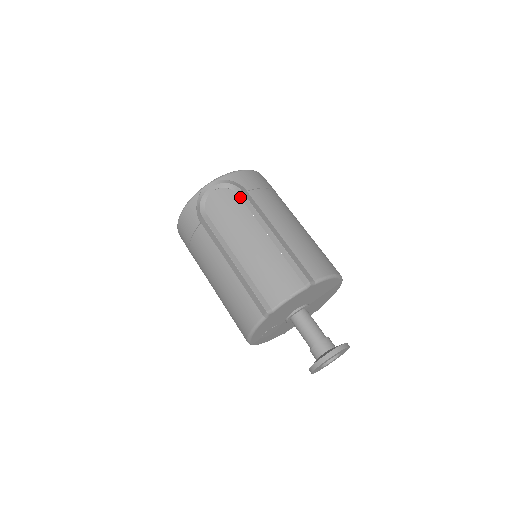
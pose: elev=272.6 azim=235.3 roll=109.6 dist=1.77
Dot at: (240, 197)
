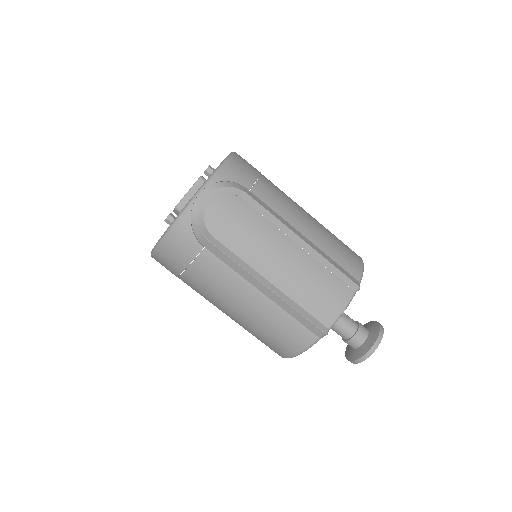
Dot at: (247, 202)
